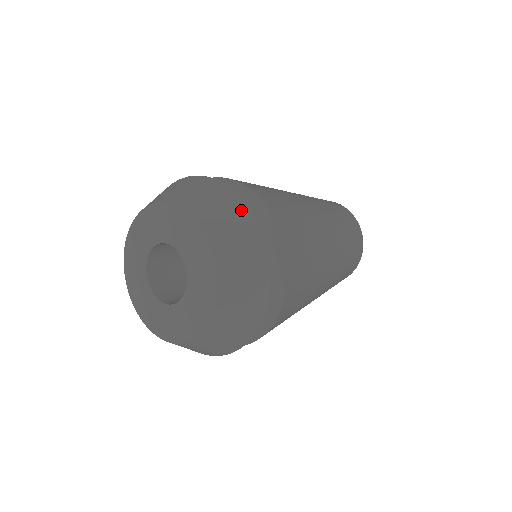
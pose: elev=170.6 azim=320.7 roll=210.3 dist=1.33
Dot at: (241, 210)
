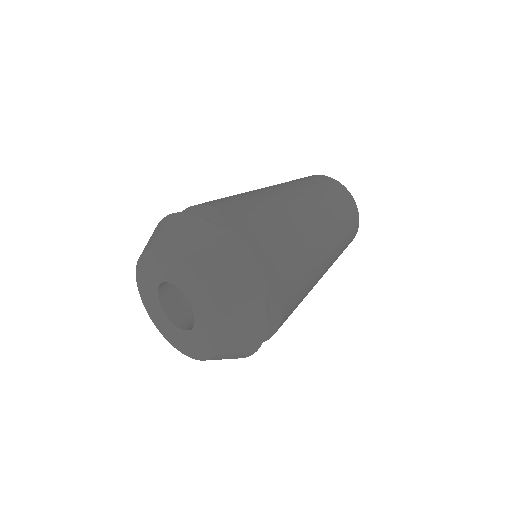
Dot at: (239, 263)
